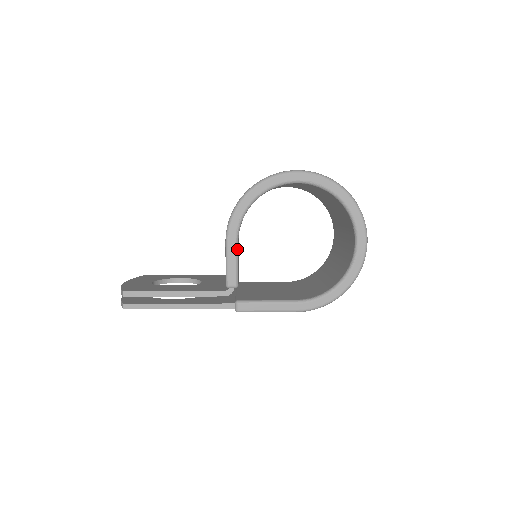
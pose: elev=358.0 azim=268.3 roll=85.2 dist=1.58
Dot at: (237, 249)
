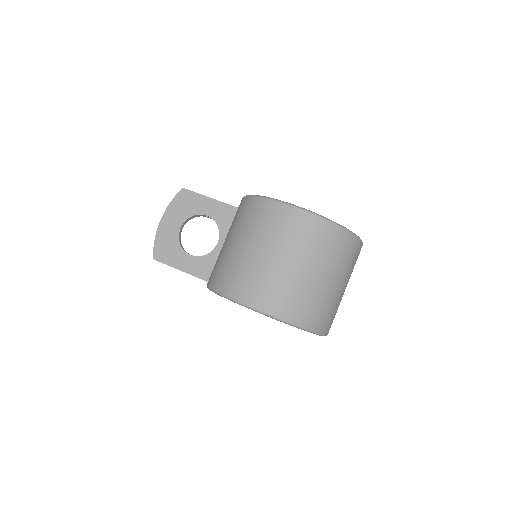
Dot at: occluded
